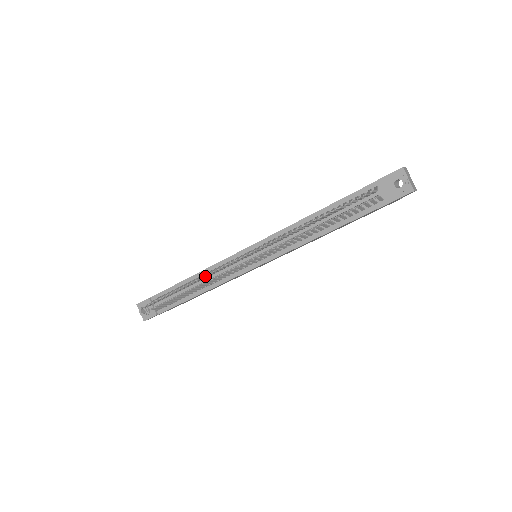
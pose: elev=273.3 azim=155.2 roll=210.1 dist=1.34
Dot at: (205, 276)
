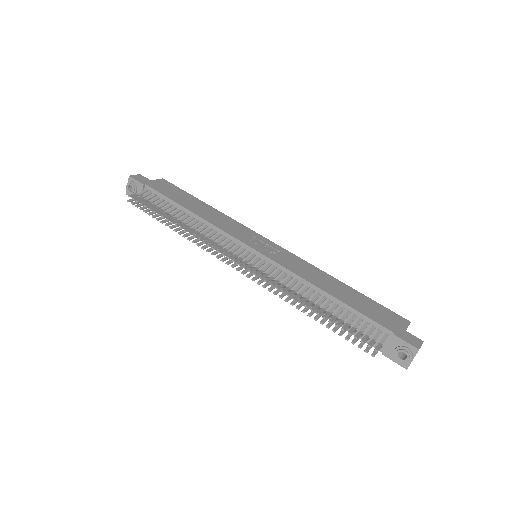
Dot at: (200, 240)
